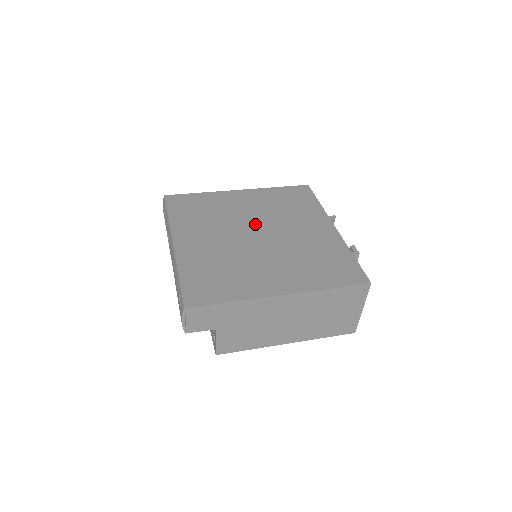
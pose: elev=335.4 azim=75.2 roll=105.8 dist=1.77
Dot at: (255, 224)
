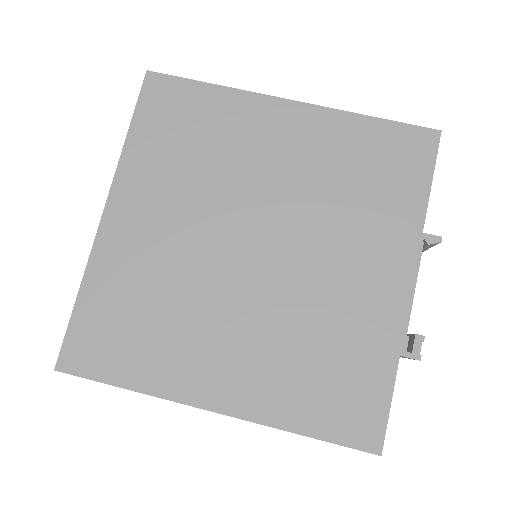
Dot at: (265, 215)
